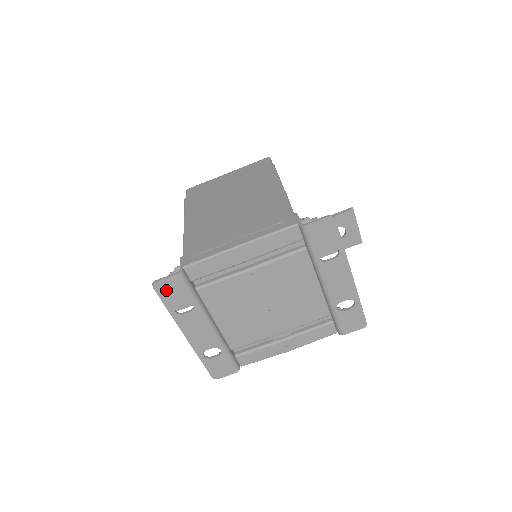
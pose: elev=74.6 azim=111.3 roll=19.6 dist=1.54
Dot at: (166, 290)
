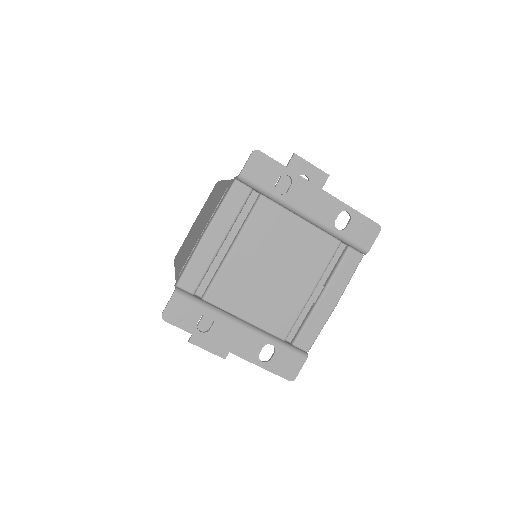
Dot at: (176, 316)
